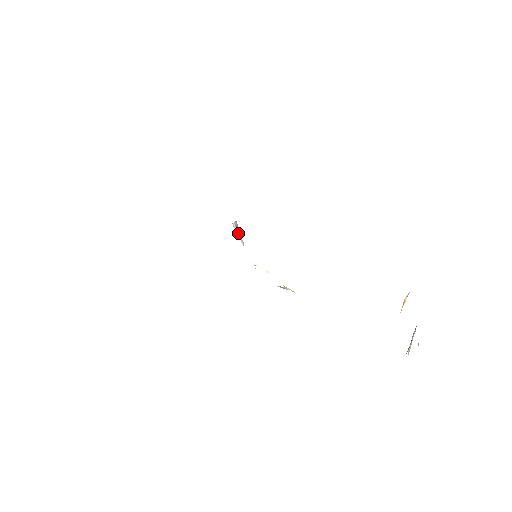
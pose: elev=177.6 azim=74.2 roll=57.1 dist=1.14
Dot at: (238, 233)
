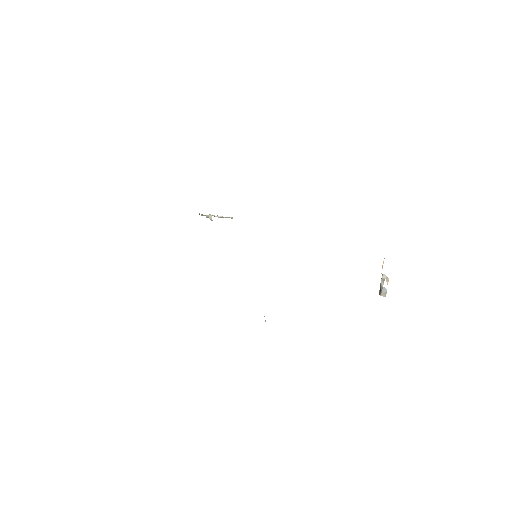
Dot at: (208, 217)
